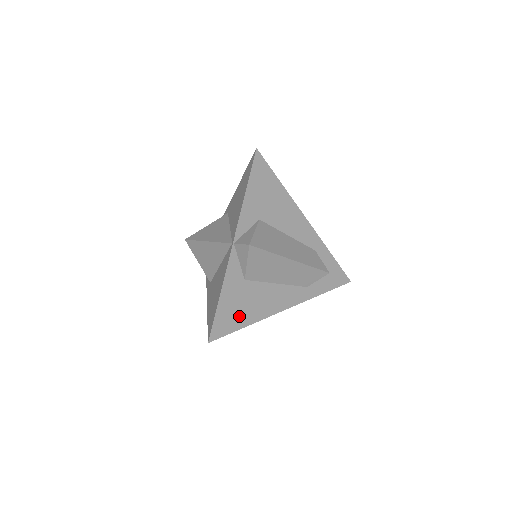
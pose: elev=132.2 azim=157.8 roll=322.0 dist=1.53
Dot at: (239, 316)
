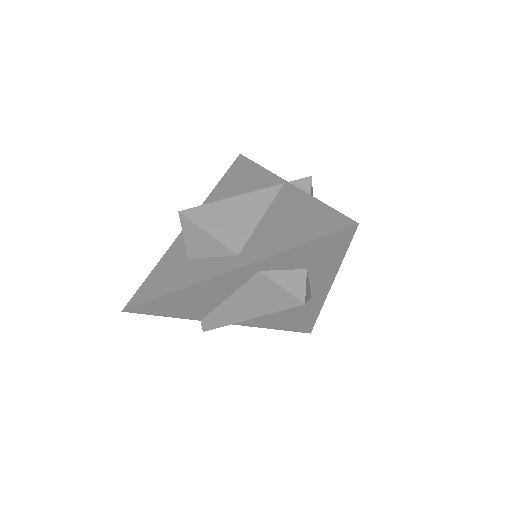
Dot at: occluded
